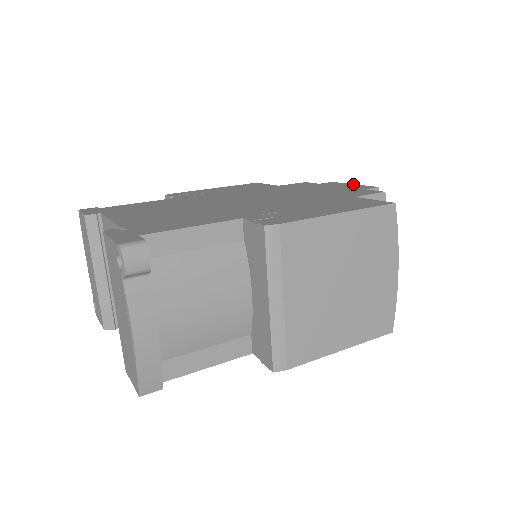
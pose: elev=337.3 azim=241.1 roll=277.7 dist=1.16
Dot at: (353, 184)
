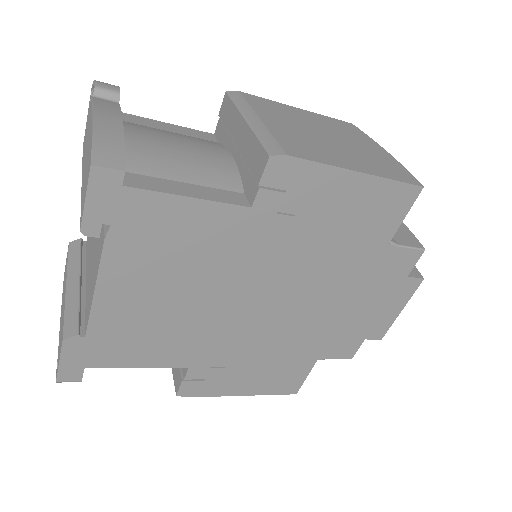
Dot at: occluded
